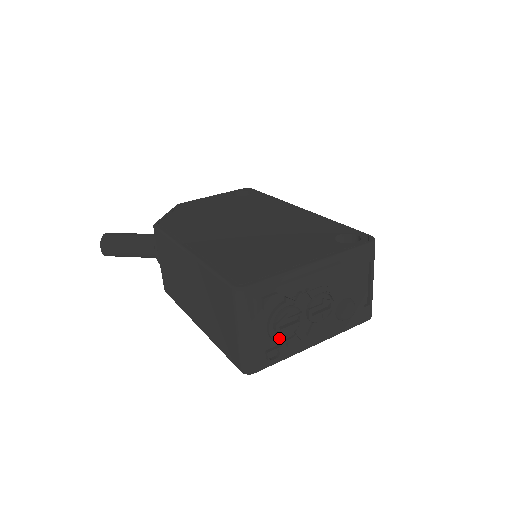
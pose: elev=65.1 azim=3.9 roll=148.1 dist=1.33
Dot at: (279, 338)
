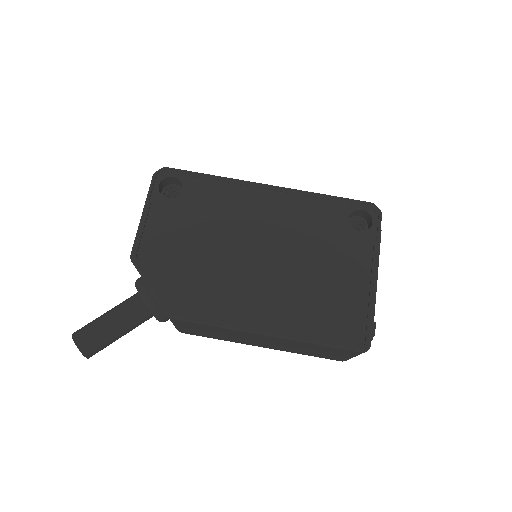
Dot at: occluded
